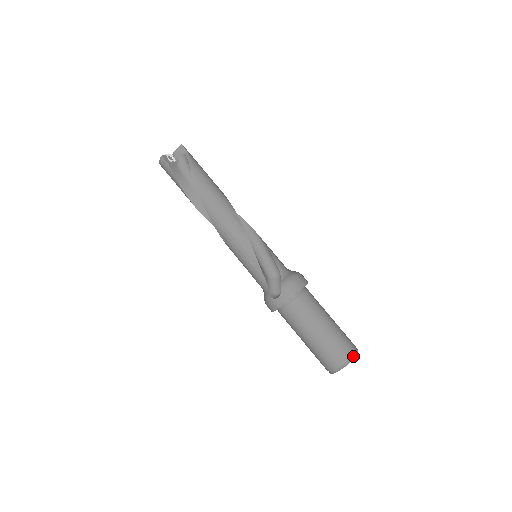
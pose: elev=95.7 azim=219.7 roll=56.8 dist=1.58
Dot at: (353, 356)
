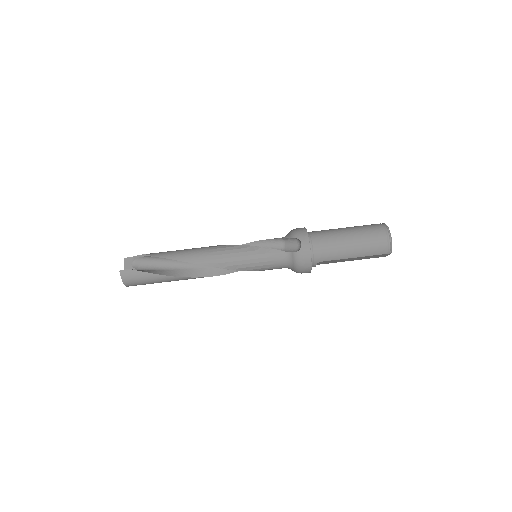
Dot at: (384, 224)
